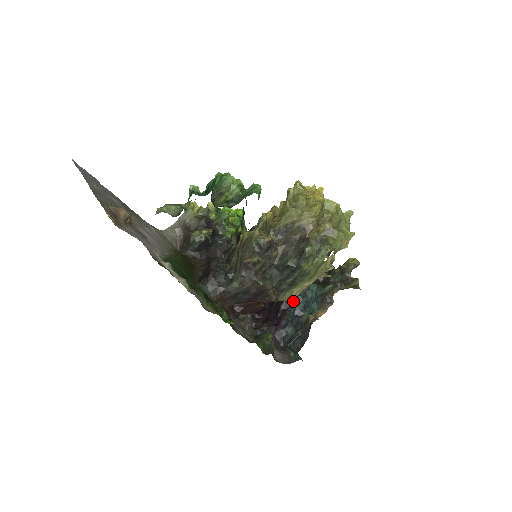
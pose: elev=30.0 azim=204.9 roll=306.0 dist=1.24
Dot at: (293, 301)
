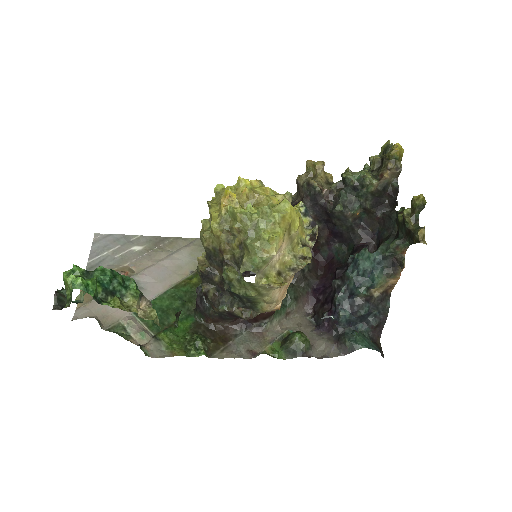
Dot at: (342, 278)
